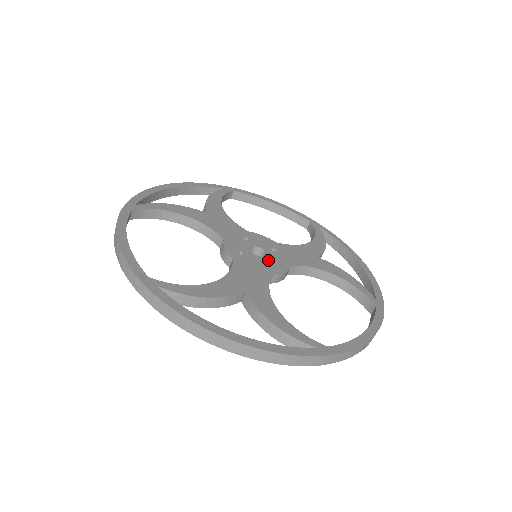
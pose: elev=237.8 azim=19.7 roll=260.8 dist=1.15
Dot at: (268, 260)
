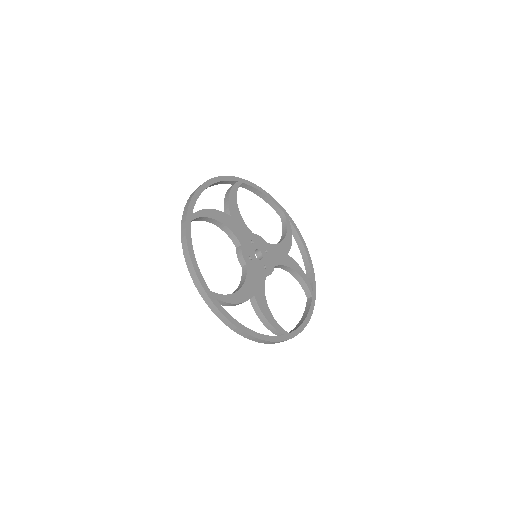
Dot at: (264, 263)
